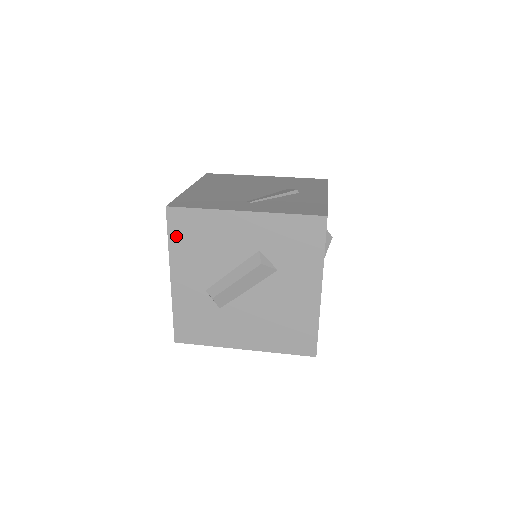
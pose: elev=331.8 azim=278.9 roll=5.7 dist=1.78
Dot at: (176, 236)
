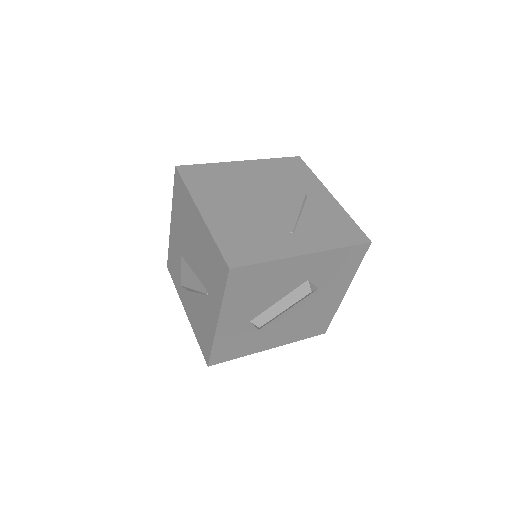
Dot at: (233, 290)
